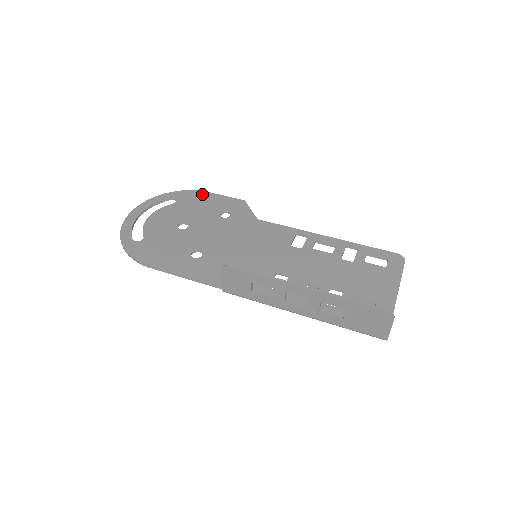
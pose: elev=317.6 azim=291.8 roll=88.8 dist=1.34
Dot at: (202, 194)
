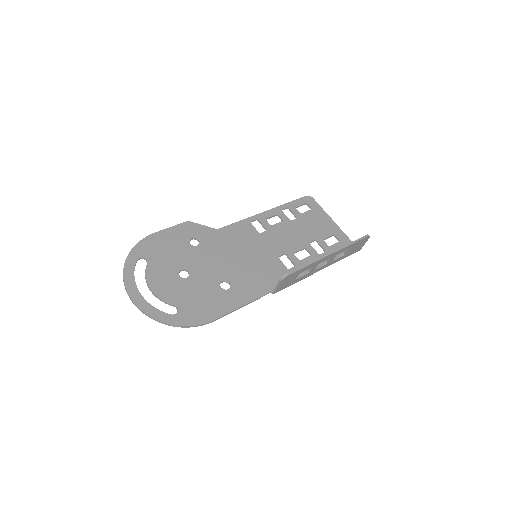
Dot at: (153, 238)
